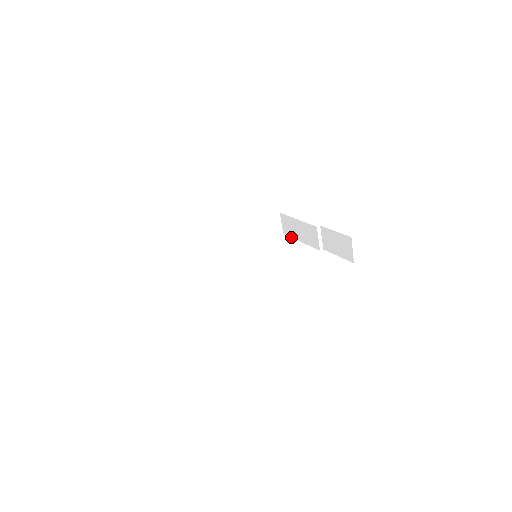
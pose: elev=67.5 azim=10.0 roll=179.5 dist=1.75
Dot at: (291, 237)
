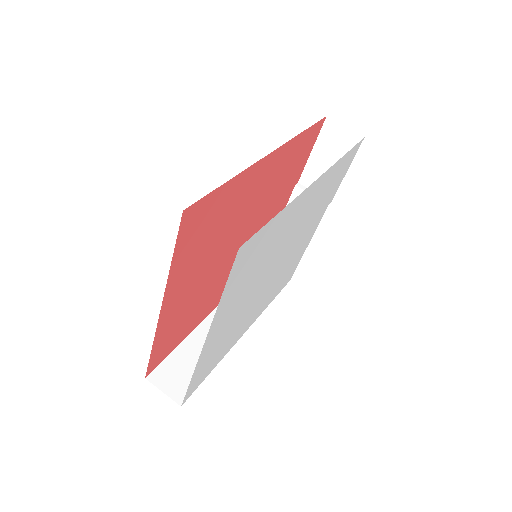
Dot at: (297, 264)
